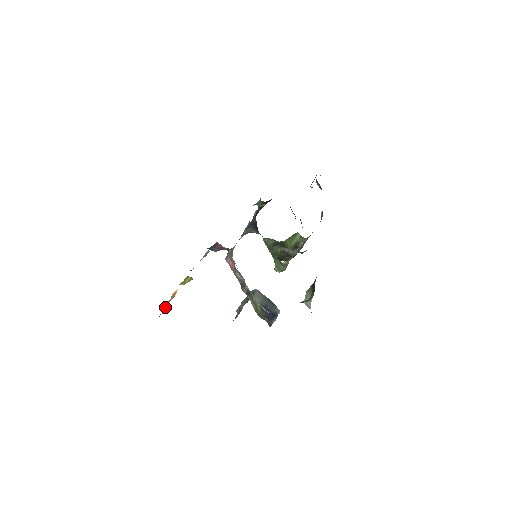
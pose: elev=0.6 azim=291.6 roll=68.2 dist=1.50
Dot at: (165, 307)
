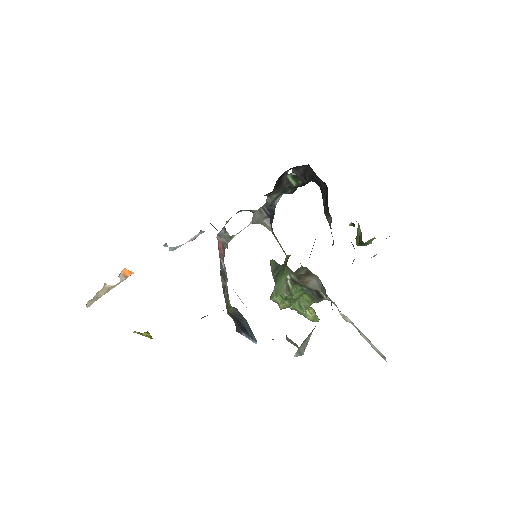
Dot at: (104, 289)
